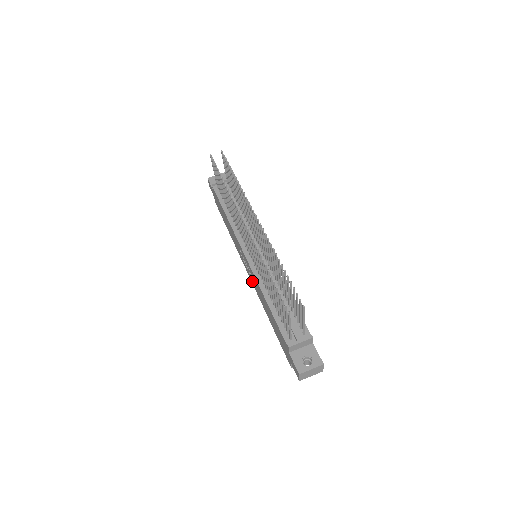
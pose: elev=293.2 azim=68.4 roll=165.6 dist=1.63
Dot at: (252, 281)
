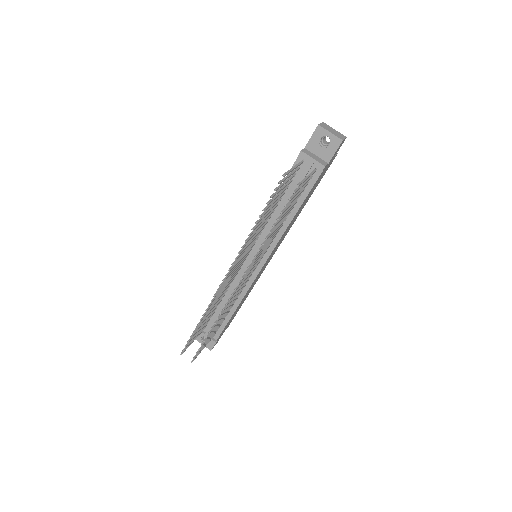
Dot at: occluded
